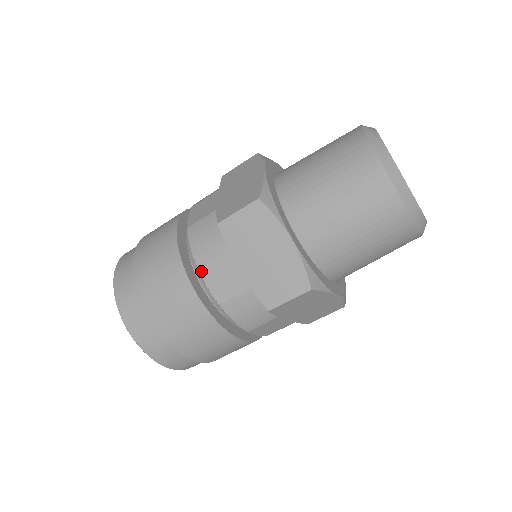
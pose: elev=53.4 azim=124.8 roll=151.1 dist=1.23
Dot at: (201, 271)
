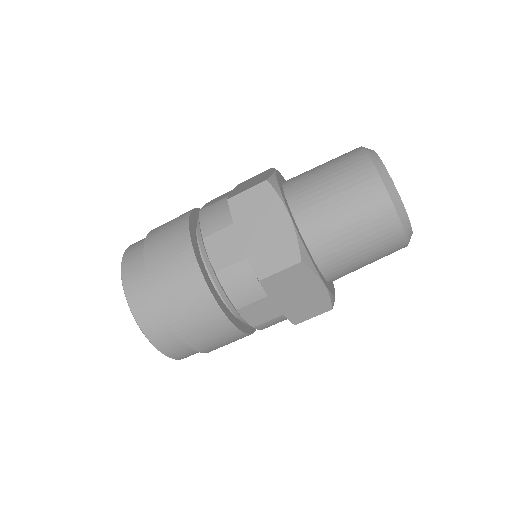
Dot at: (239, 311)
